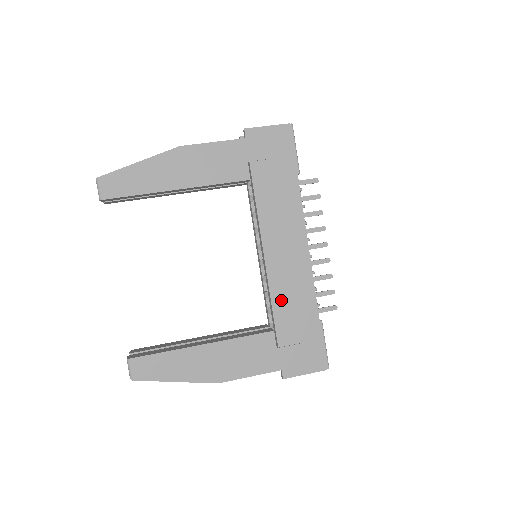
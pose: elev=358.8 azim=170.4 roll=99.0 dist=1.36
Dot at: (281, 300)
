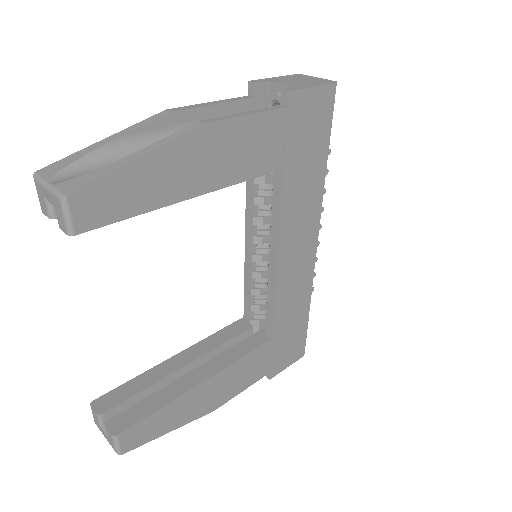
Dot at: (283, 307)
